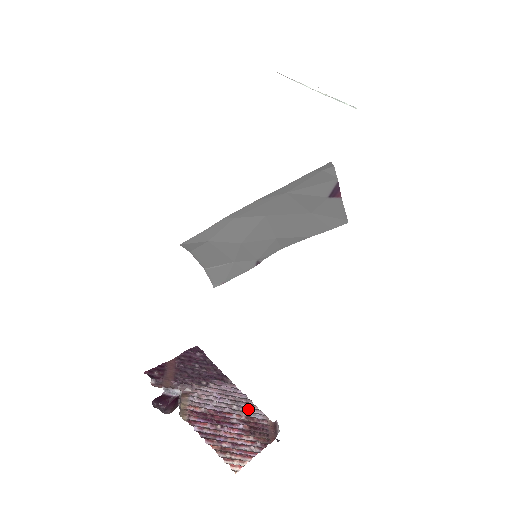
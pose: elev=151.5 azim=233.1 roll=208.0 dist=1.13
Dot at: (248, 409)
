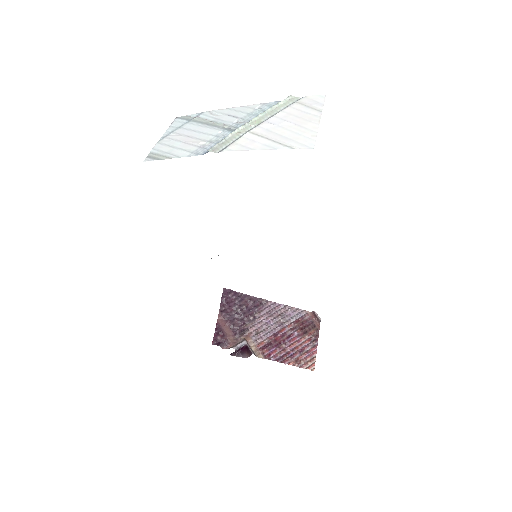
Dot at: (291, 315)
